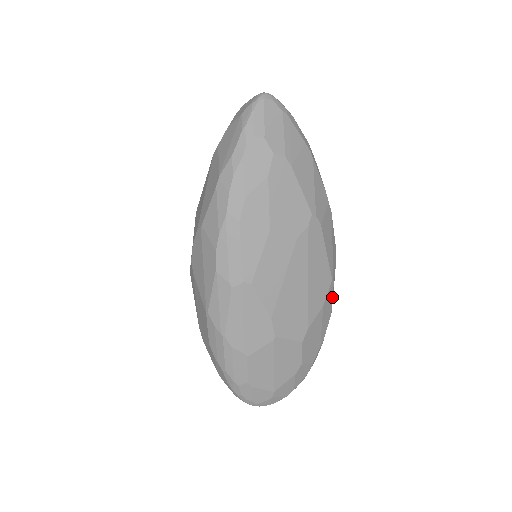
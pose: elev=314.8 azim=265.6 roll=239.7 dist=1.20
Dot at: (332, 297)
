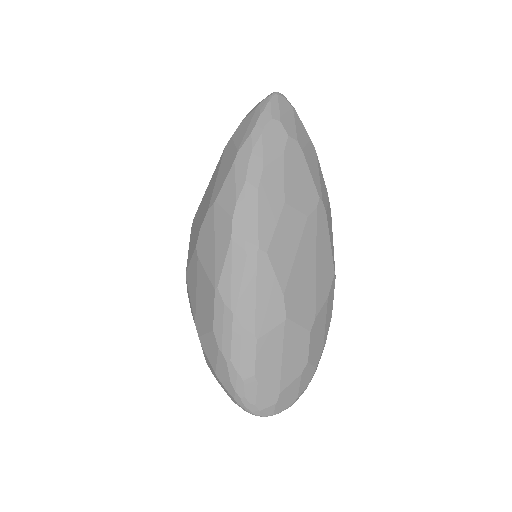
Dot at: (333, 294)
